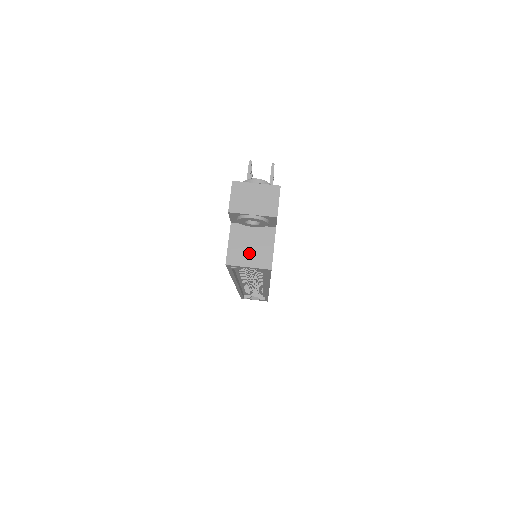
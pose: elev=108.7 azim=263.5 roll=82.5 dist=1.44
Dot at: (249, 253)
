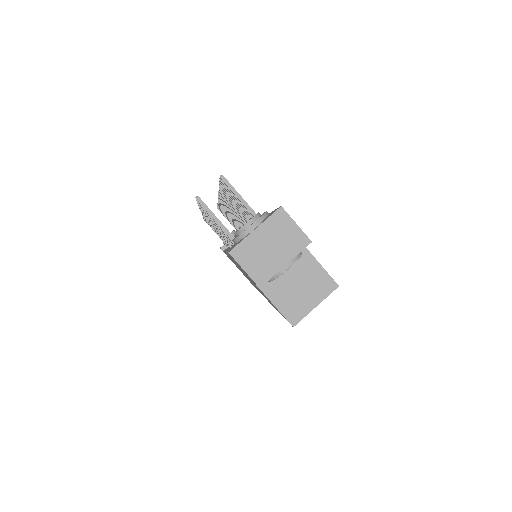
Dot at: (303, 293)
